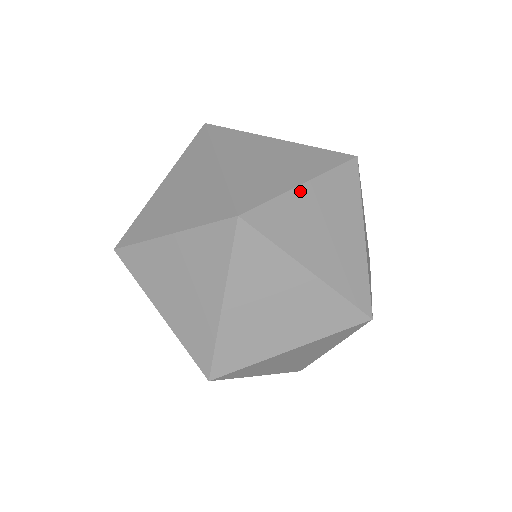
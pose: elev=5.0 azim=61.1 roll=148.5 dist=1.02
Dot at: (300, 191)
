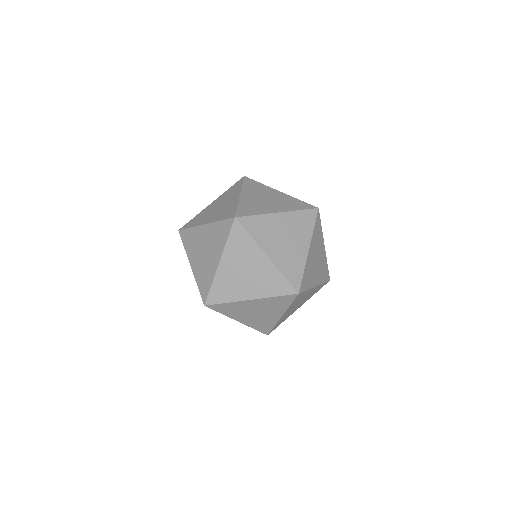
Dot at: (275, 216)
